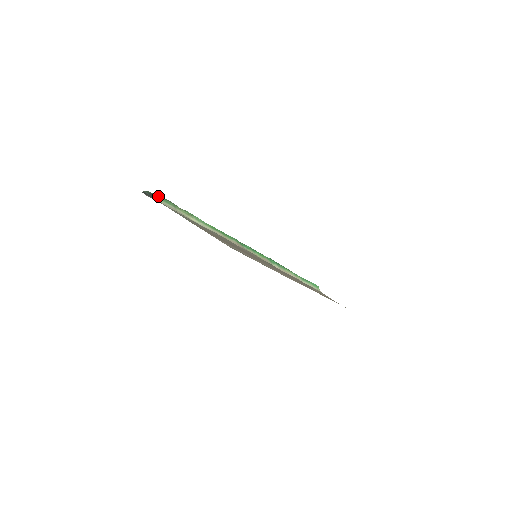
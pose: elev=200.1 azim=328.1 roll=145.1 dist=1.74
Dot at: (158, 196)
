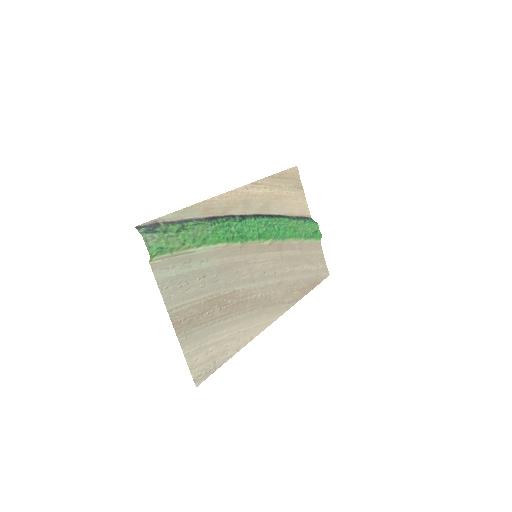
Dot at: (153, 247)
